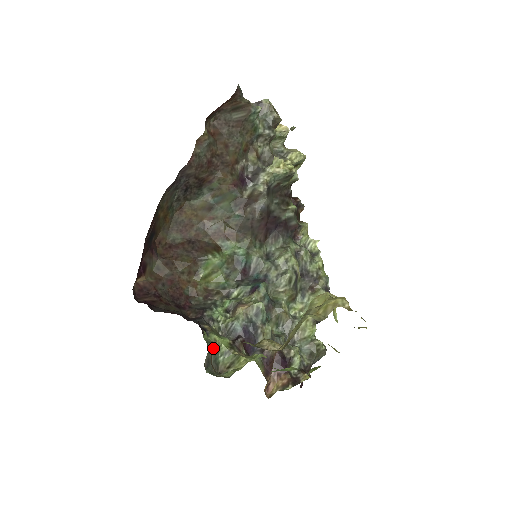
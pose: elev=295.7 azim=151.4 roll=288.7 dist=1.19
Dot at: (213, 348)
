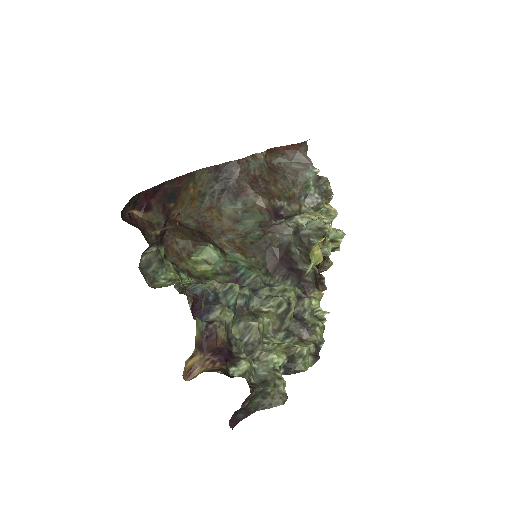
Dot at: (162, 262)
